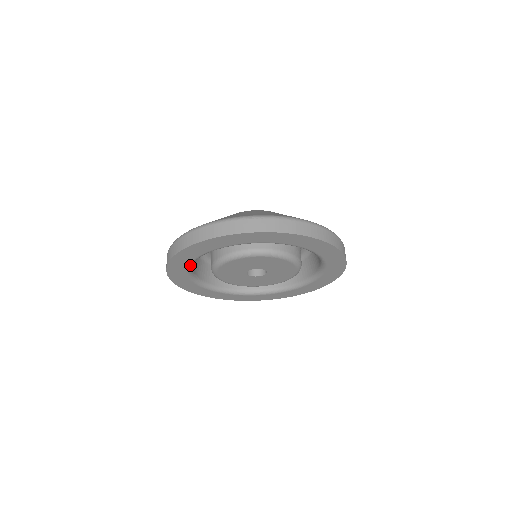
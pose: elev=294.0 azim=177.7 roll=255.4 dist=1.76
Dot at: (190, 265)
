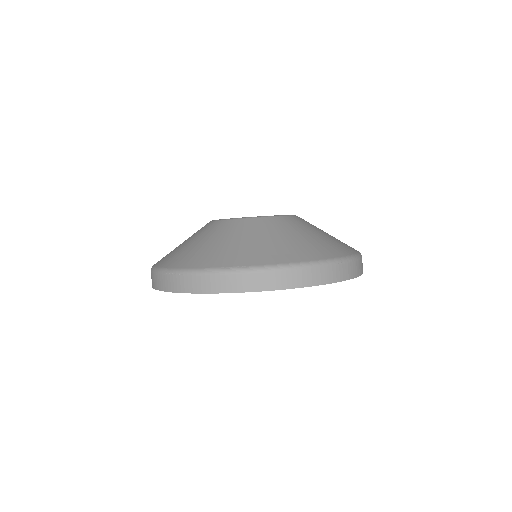
Dot at: occluded
